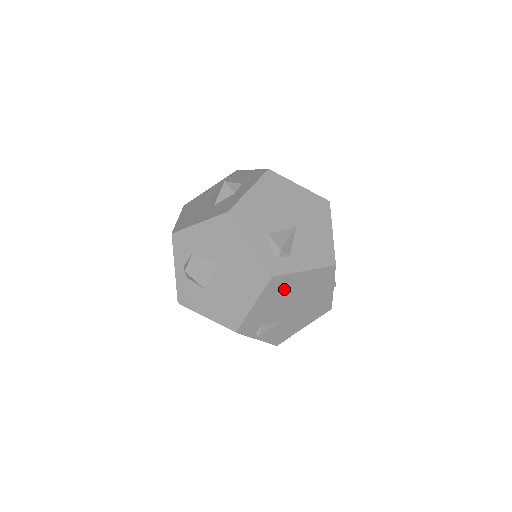
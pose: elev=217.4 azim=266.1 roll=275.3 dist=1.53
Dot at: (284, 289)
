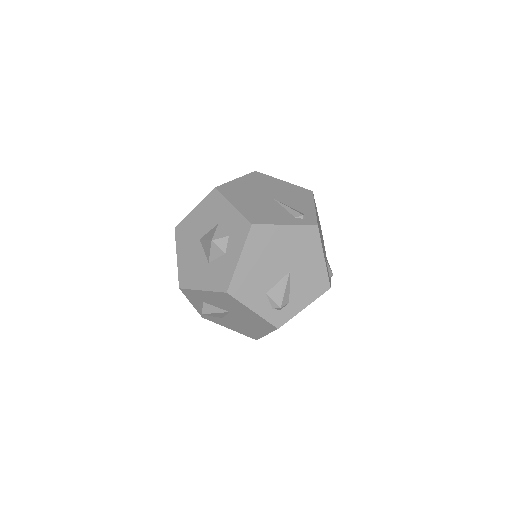
Dot at: occluded
